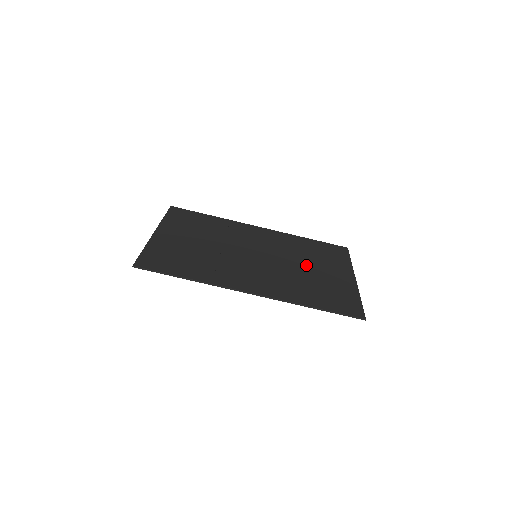
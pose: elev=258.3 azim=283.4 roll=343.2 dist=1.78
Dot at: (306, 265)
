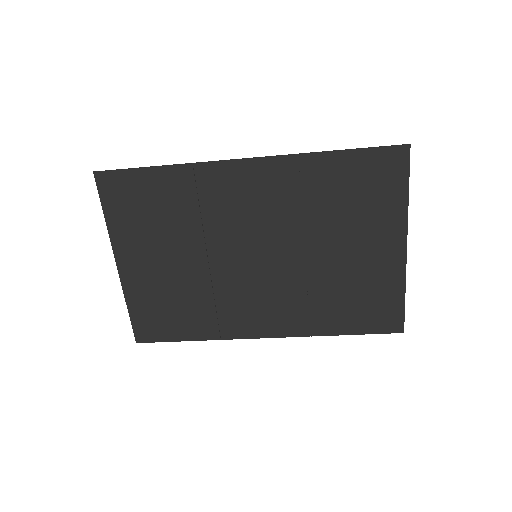
Dot at: (329, 247)
